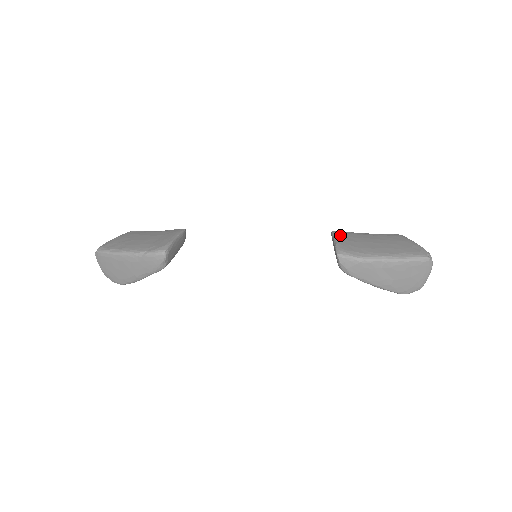
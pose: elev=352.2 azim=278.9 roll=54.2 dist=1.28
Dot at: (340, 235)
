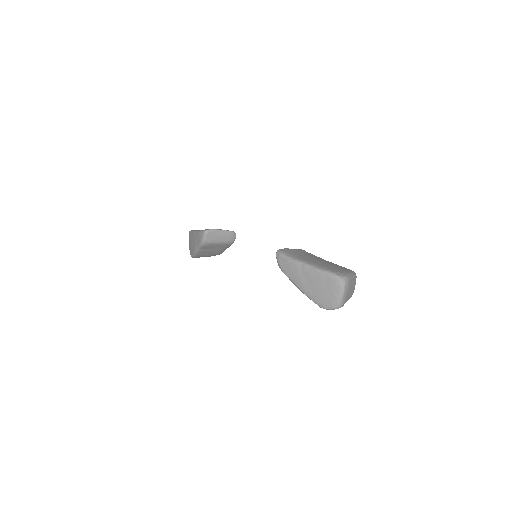
Dot at: (300, 250)
